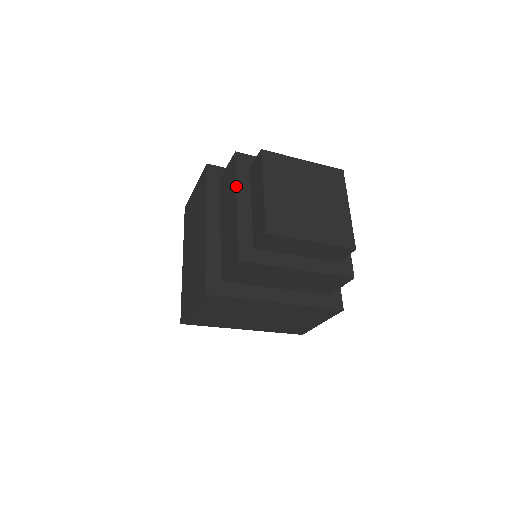
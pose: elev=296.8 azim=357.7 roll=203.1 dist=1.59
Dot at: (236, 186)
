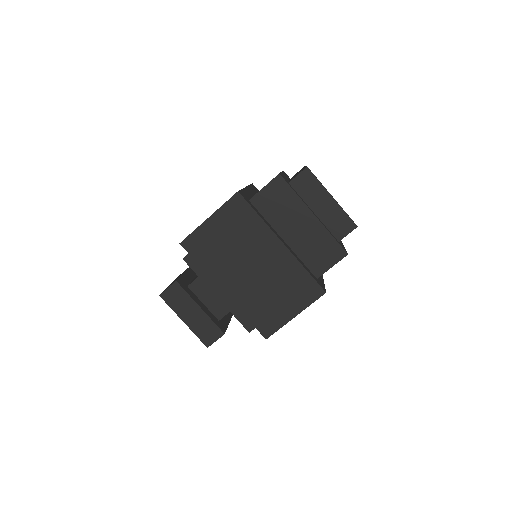
Dot at: (304, 202)
